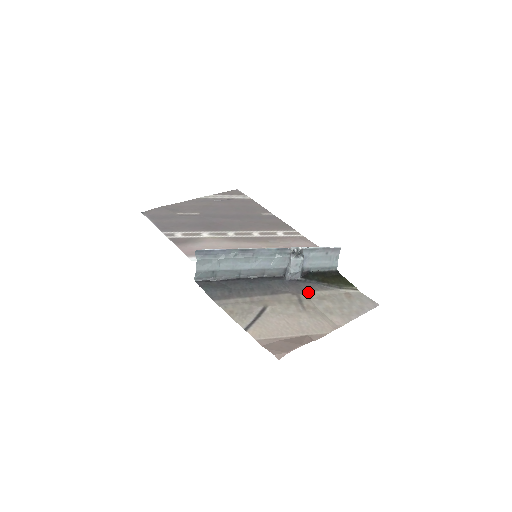
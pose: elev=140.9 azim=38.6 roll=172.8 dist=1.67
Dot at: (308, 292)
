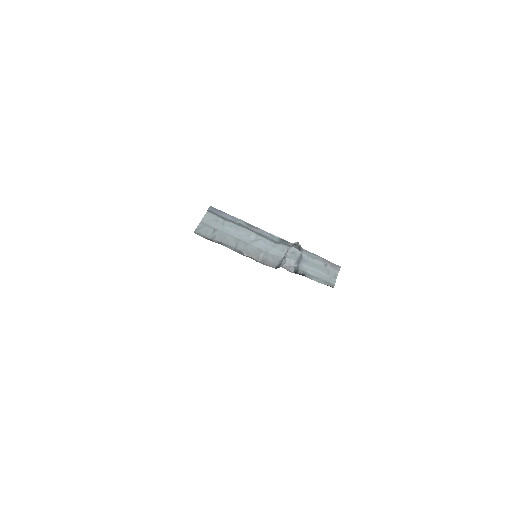
Dot at: occluded
